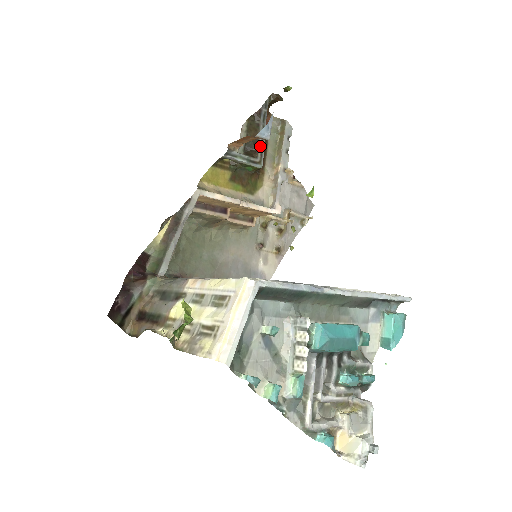
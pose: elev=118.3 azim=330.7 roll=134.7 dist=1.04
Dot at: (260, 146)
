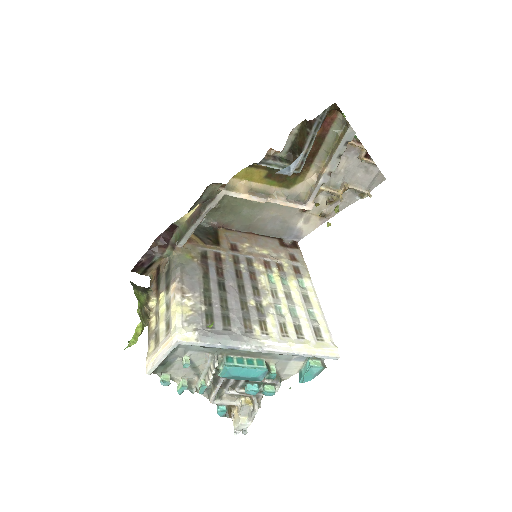
Dot at: (303, 154)
